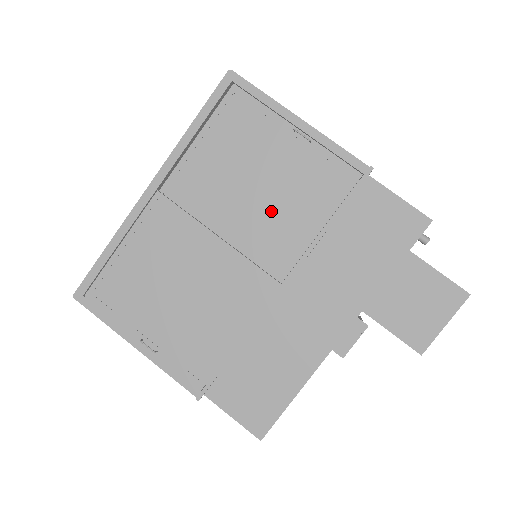
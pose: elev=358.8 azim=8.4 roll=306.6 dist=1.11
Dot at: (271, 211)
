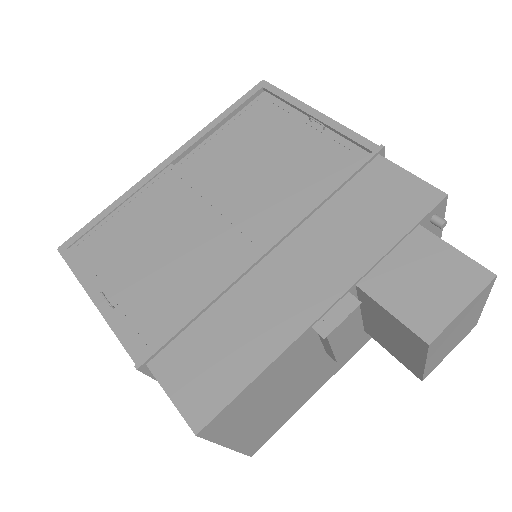
Dot at: (273, 184)
